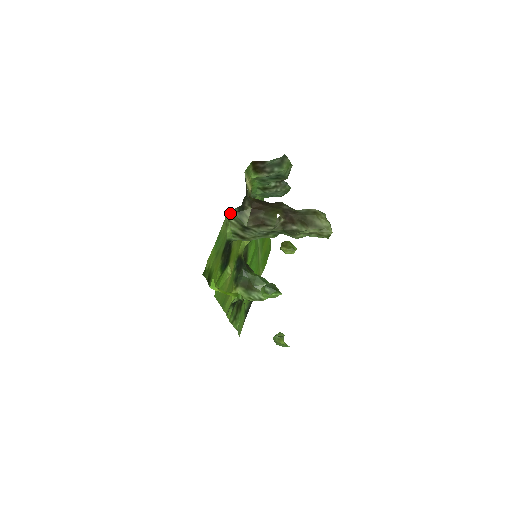
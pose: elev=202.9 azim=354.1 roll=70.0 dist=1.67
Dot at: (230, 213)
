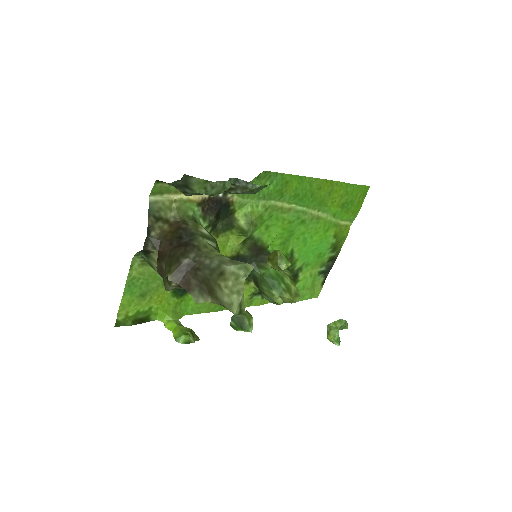
Dot at: (137, 255)
